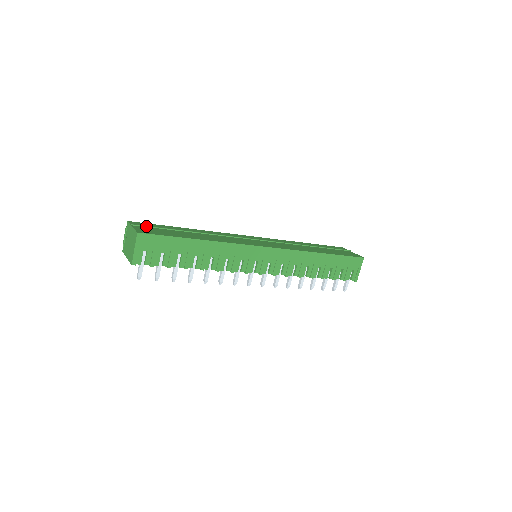
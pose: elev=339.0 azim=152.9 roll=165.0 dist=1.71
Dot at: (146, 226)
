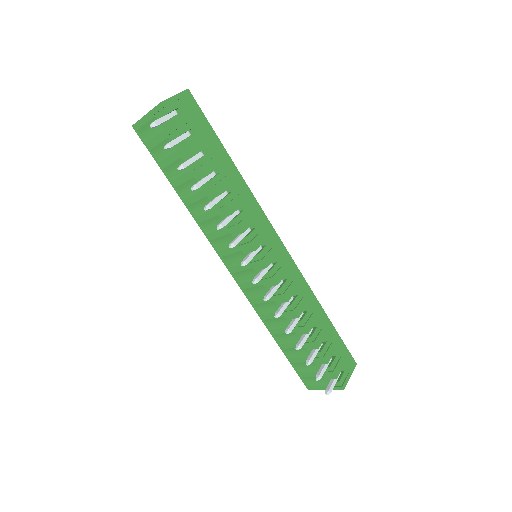
Dot at: occluded
